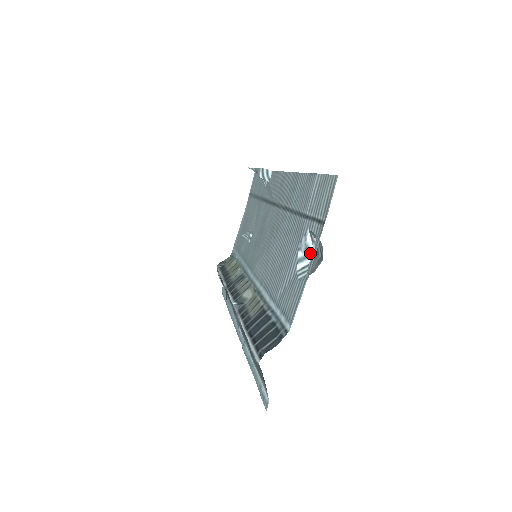
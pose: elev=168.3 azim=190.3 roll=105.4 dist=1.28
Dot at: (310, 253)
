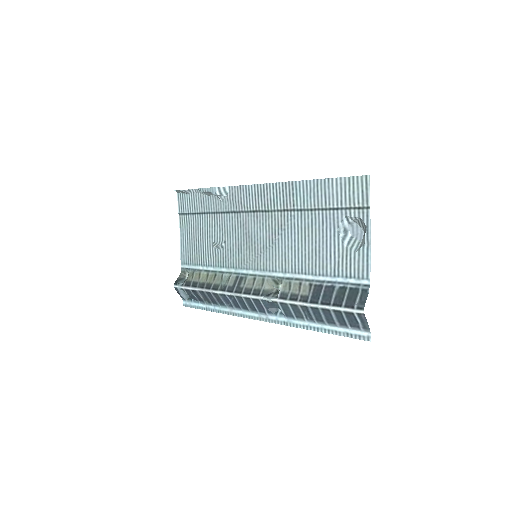
Dot at: (347, 232)
